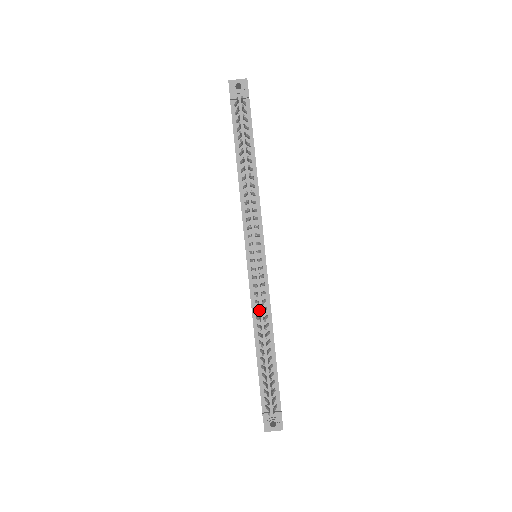
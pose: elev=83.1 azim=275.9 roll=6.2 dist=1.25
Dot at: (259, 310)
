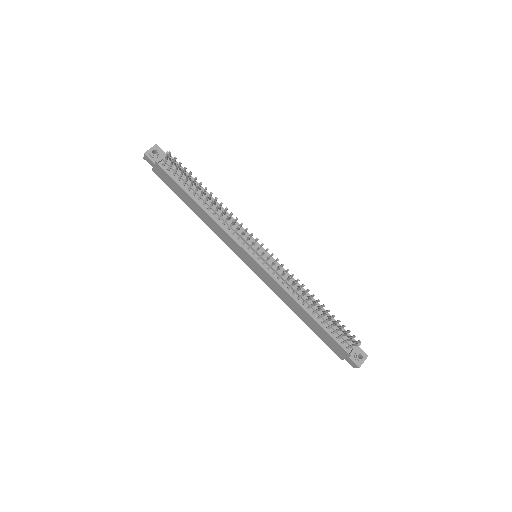
Dot at: (294, 282)
